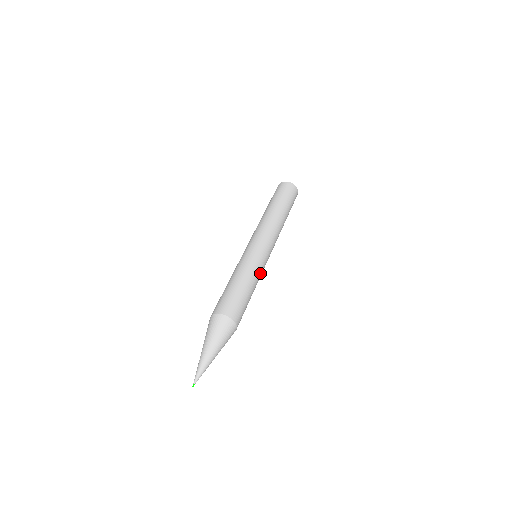
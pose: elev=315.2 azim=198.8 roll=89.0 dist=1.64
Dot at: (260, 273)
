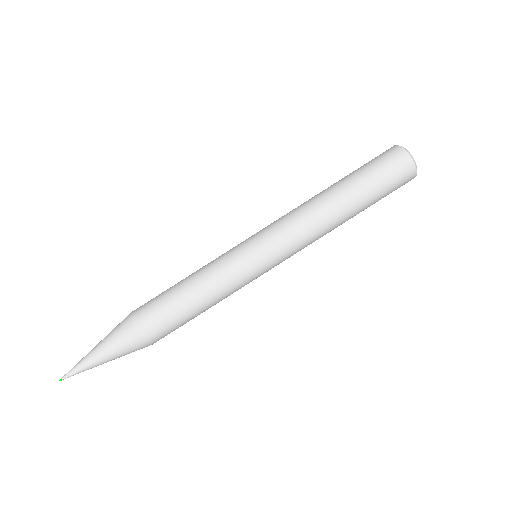
Dot at: (236, 290)
